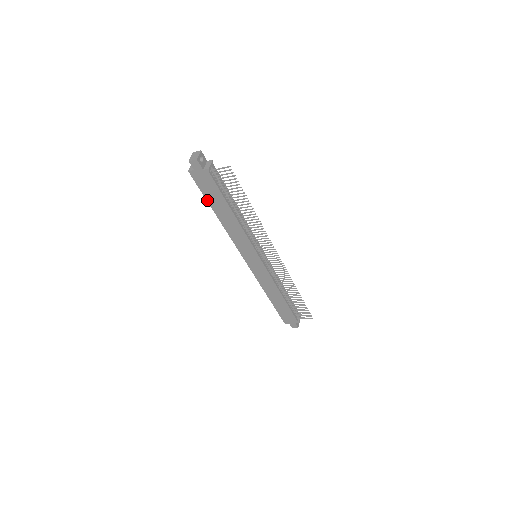
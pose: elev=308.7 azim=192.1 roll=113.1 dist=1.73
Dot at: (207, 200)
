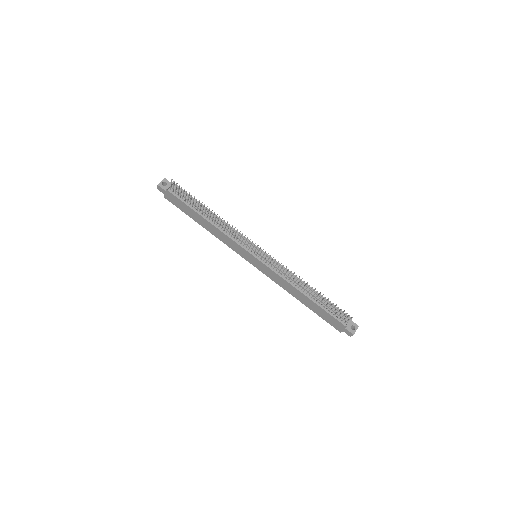
Dot at: (188, 215)
